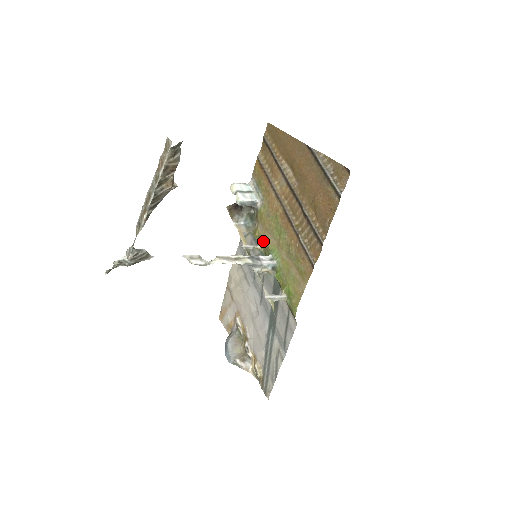
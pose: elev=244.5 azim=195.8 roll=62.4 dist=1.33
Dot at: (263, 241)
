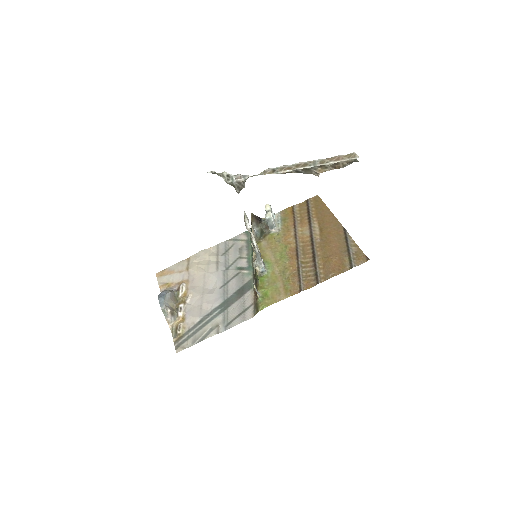
Dot at: (262, 252)
